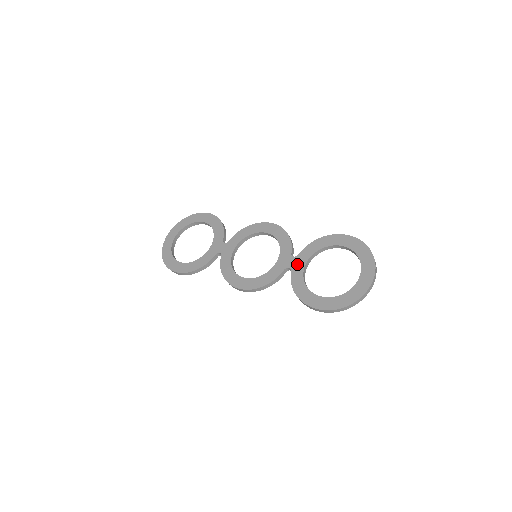
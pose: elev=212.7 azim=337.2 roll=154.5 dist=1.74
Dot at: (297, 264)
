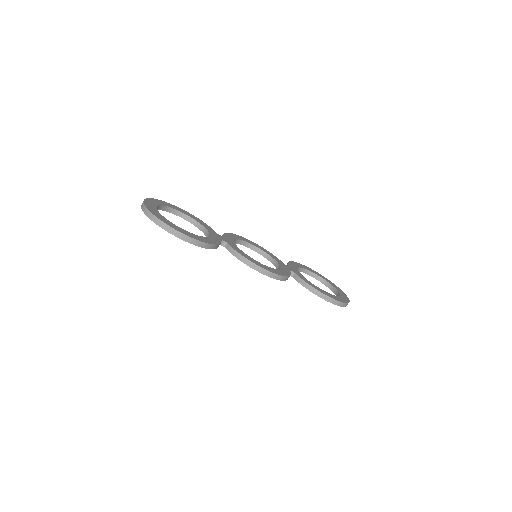
Dot at: (295, 270)
